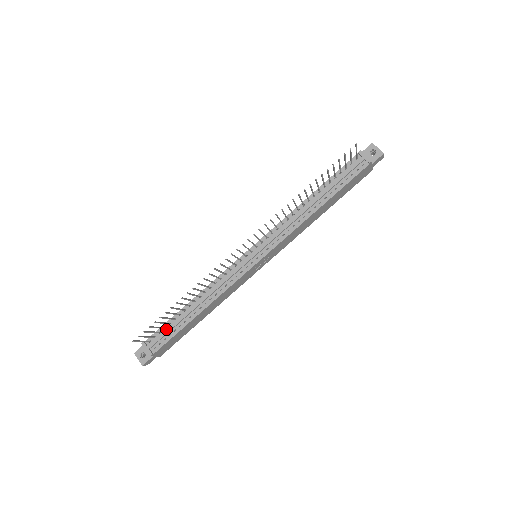
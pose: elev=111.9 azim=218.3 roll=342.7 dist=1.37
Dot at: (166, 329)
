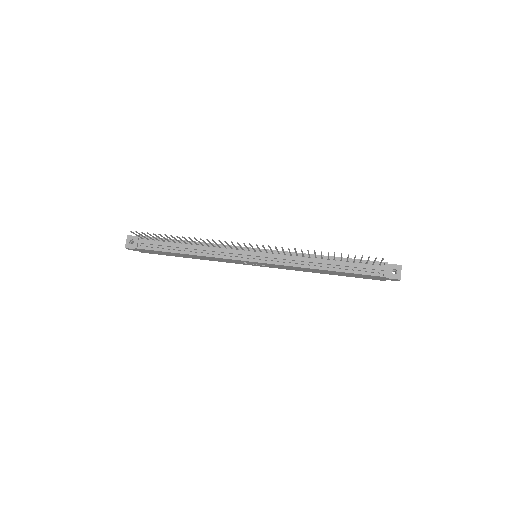
Dot at: (159, 242)
